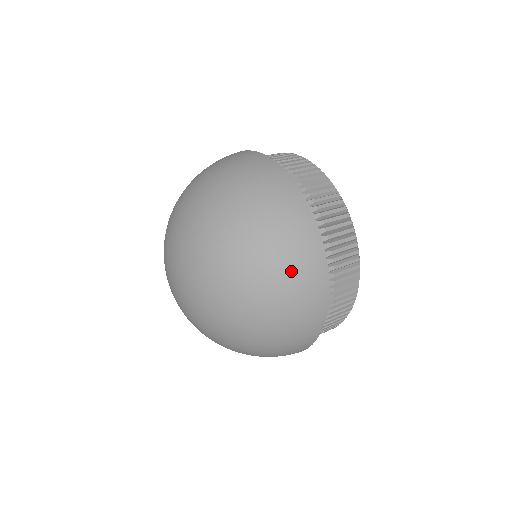
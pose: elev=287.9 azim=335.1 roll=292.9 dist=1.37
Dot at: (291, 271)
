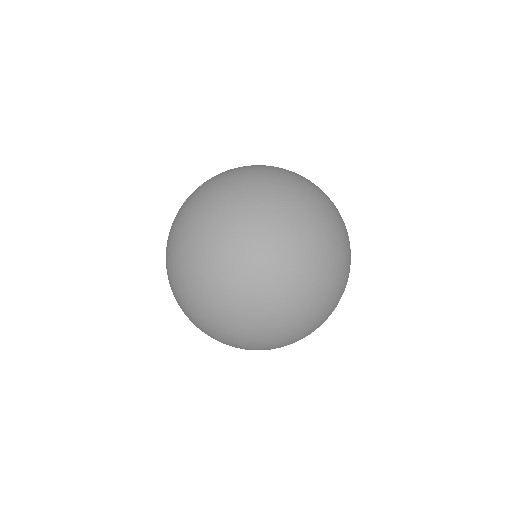
Dot at: (309, 183)
